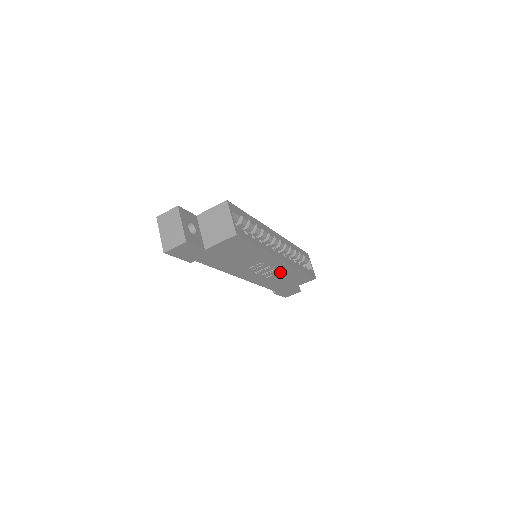
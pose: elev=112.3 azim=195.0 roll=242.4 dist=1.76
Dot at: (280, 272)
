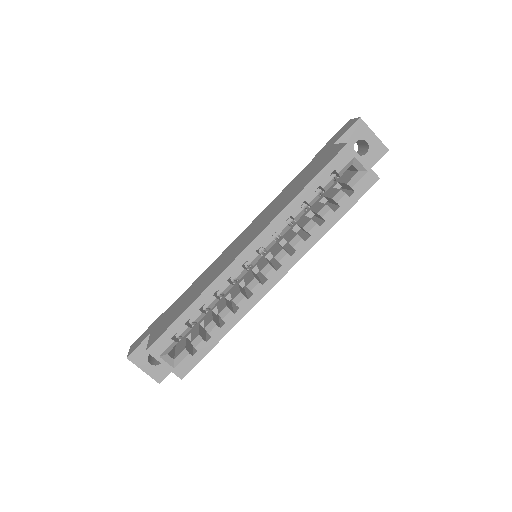
Dot at: occluded
